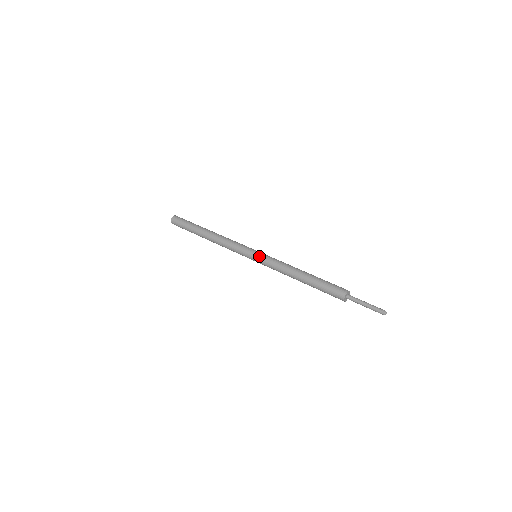
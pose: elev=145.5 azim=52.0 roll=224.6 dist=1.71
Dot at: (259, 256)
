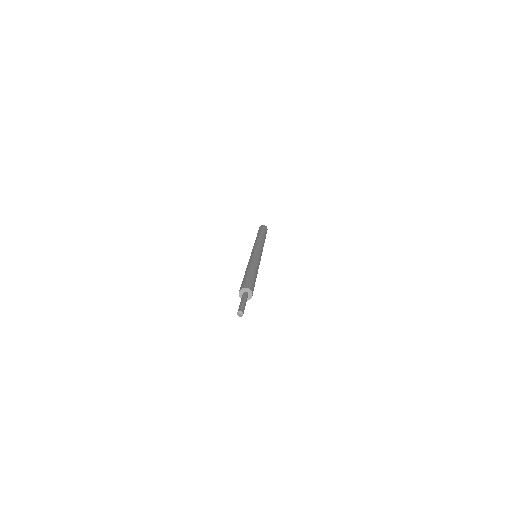
Dot at: occluded
